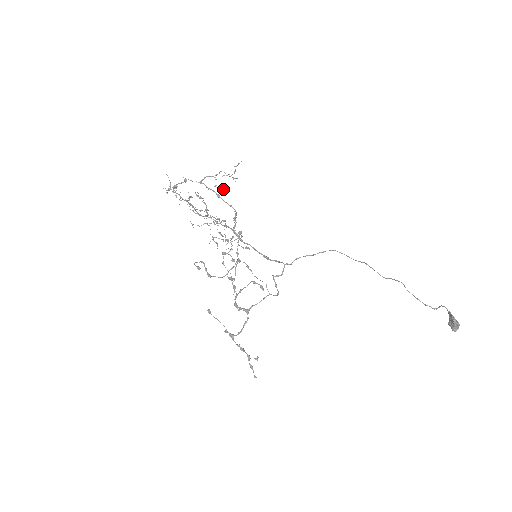
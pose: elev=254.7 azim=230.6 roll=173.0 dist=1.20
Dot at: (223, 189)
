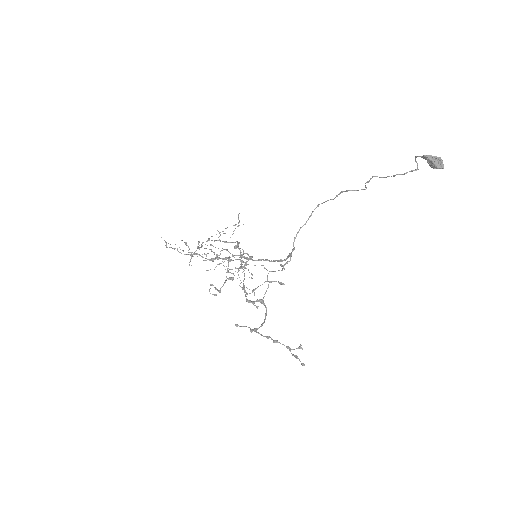
Dot at: (224, 233)
